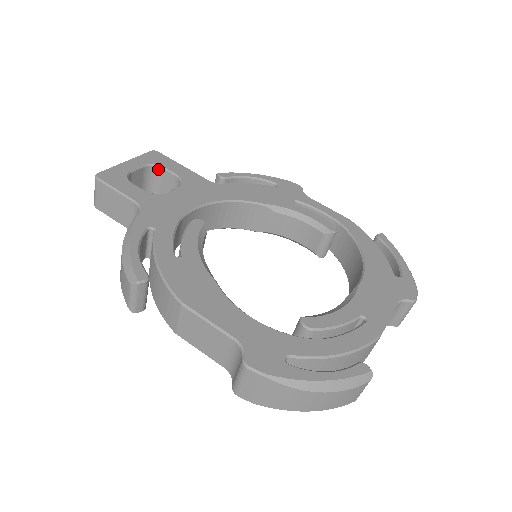
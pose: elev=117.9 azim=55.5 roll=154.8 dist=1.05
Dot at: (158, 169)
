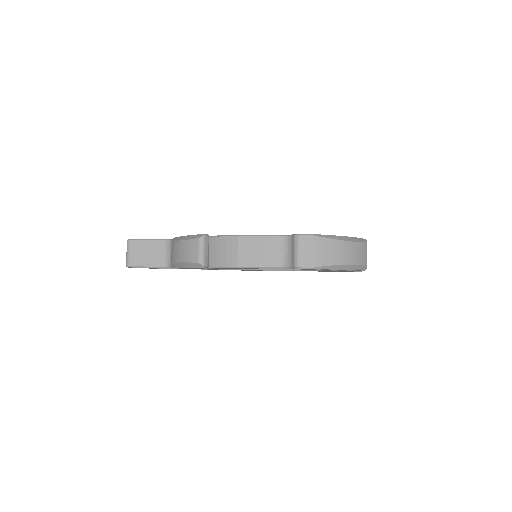
Dot at: occluded
